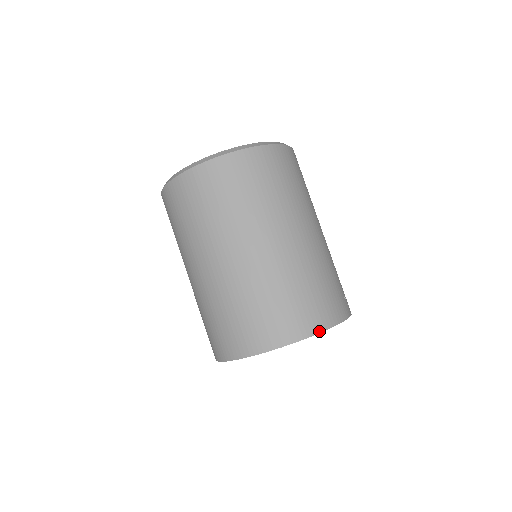
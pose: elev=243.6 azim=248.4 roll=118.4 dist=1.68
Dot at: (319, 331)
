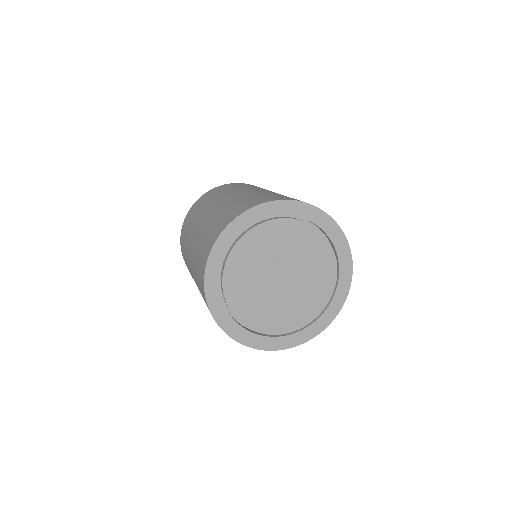
Dot at: (293, 200)
